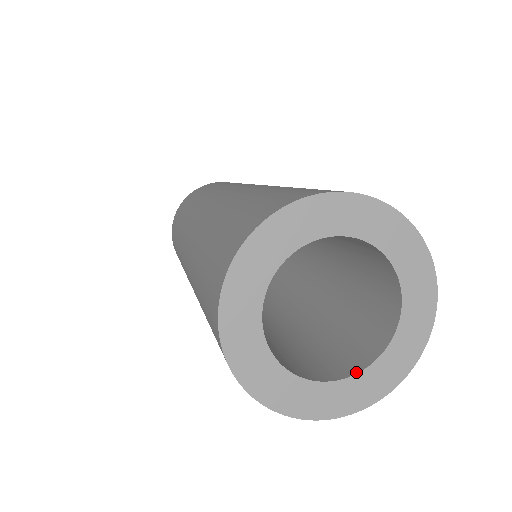
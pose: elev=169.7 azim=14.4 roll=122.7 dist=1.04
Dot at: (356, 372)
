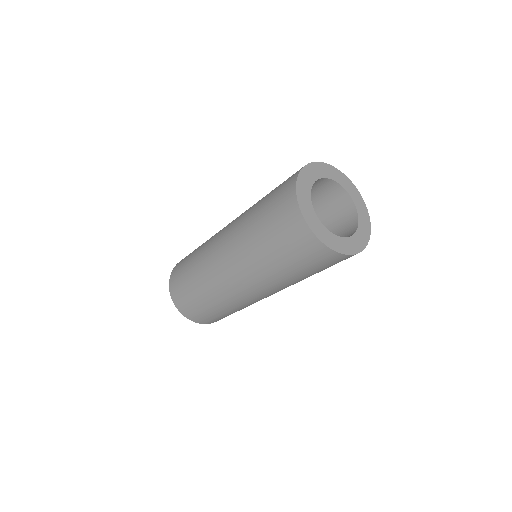
Dot at: (354, 233)
